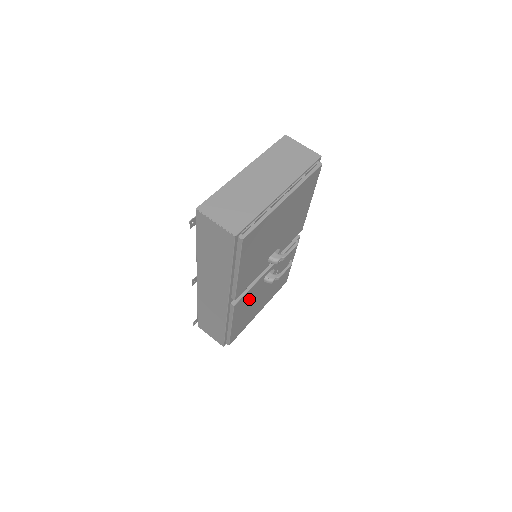
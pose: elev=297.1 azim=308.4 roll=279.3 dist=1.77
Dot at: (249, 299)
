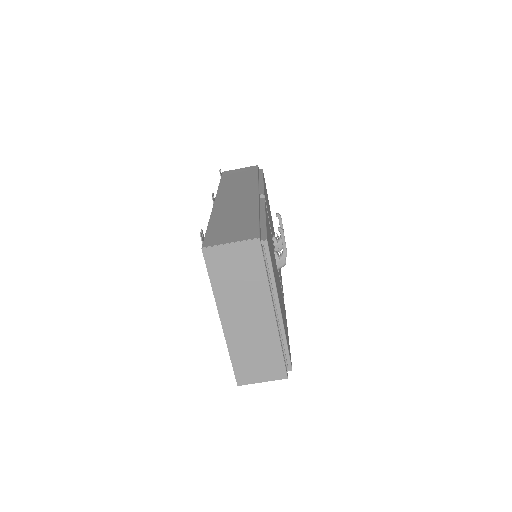
Dot at: occluded
